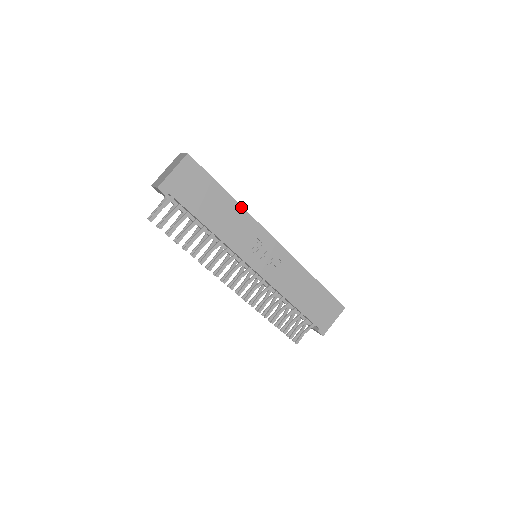
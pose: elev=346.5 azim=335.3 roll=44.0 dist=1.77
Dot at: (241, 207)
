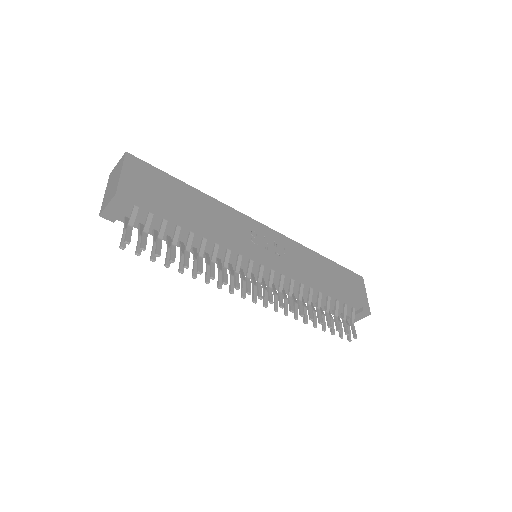
Dot at: (212, 199)
